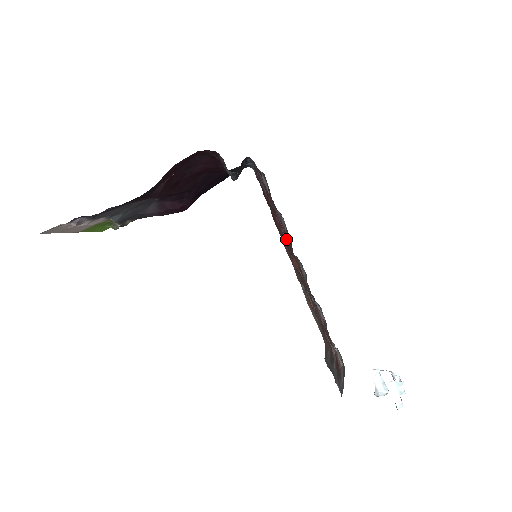
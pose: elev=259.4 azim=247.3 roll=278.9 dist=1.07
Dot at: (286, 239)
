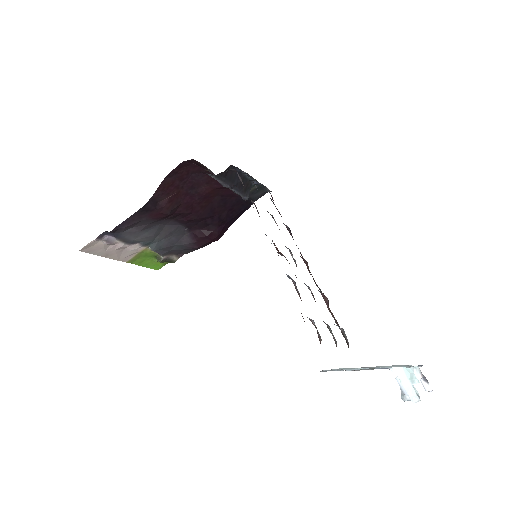
Dot at: occluded
